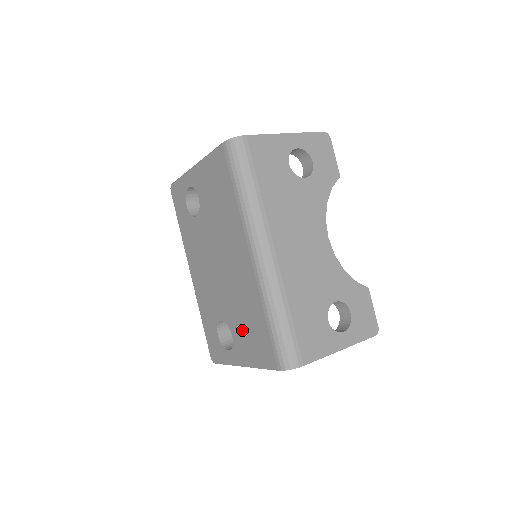
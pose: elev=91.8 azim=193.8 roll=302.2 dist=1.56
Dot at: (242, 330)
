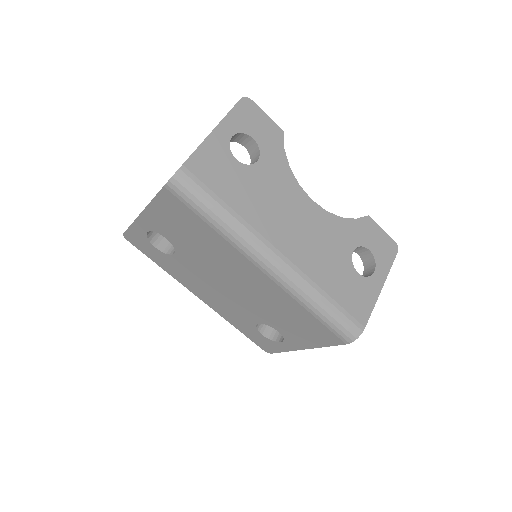
Dot at: (287, 326)
